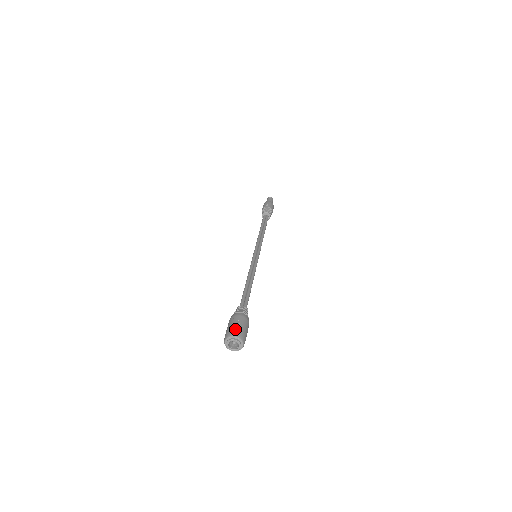
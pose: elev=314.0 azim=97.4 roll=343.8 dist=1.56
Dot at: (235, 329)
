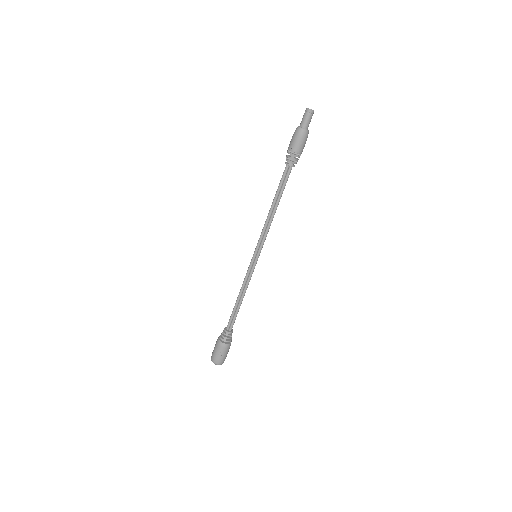
Dot at: (217, 359)
